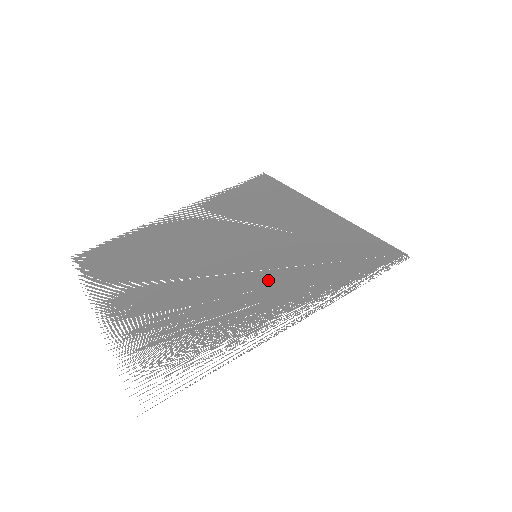
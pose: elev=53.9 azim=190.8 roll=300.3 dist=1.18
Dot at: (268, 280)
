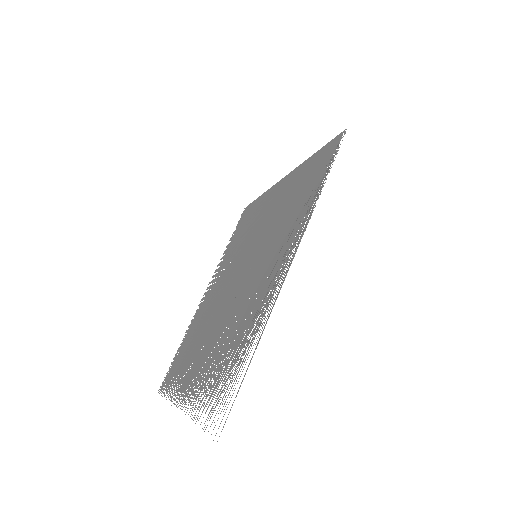
Dot at: (267, 259)
